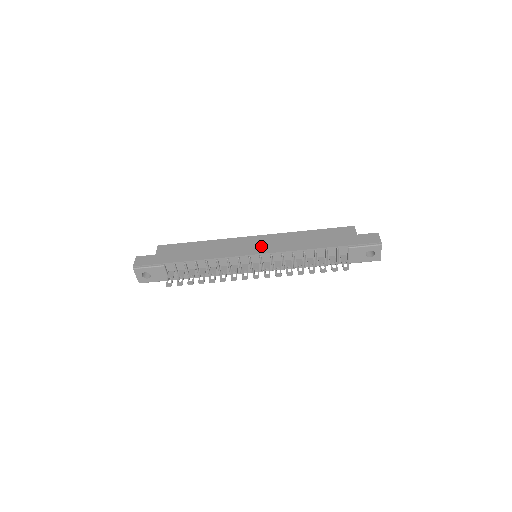
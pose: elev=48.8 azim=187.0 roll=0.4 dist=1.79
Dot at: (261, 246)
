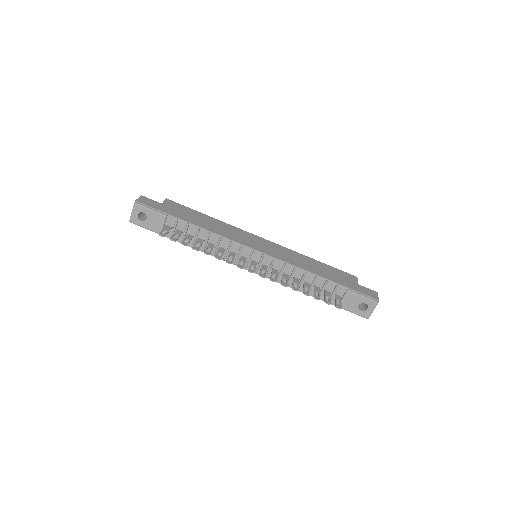
Dot at: (267, 248)
